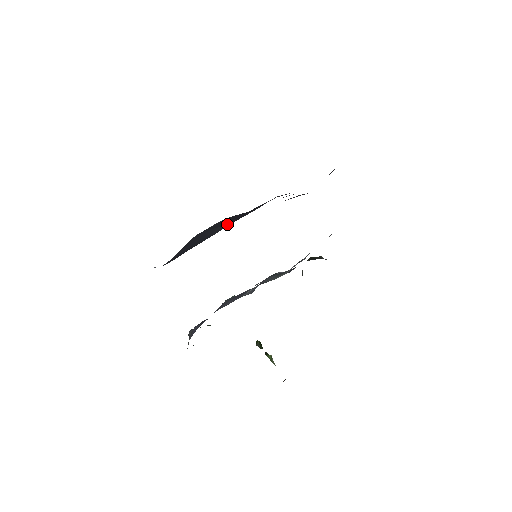
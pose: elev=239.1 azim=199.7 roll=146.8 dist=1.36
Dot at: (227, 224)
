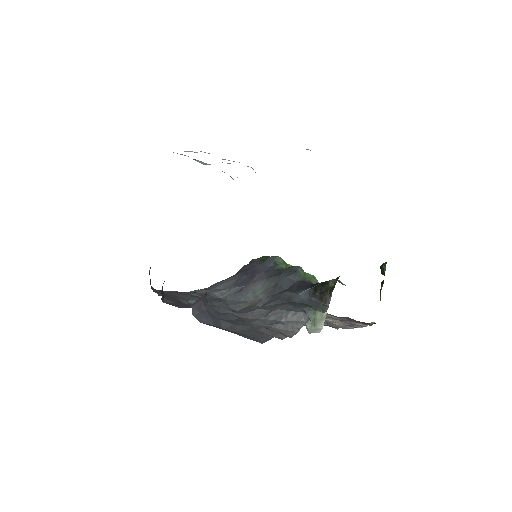
Dot at: occluded
